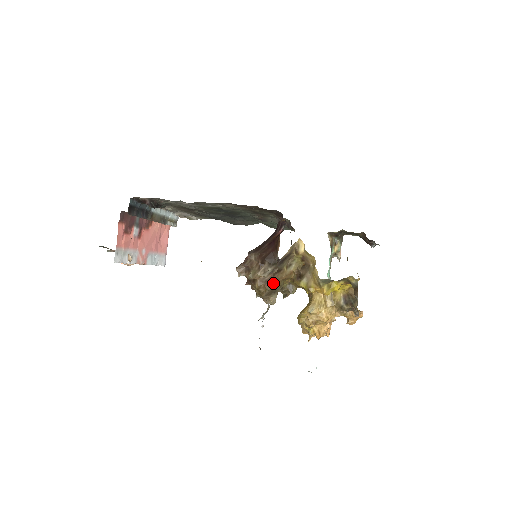
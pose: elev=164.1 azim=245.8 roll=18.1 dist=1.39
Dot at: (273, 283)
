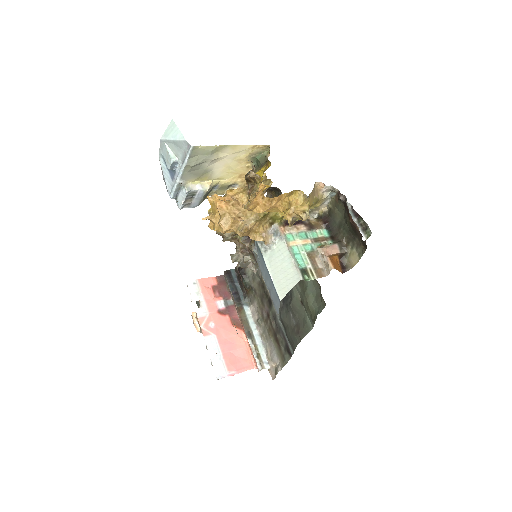
Dot at: occluded
